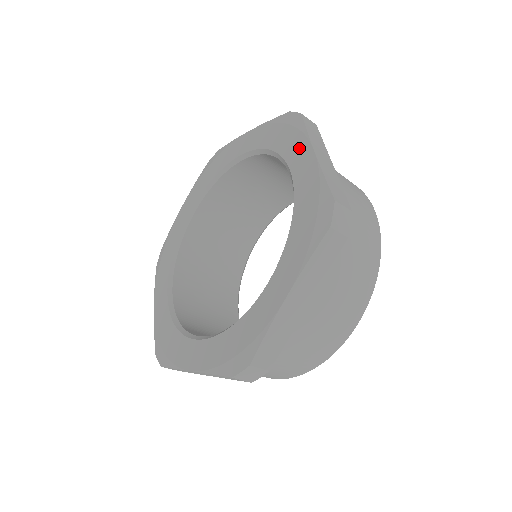
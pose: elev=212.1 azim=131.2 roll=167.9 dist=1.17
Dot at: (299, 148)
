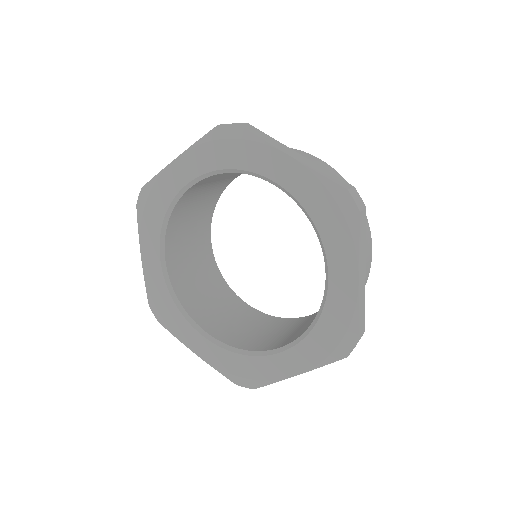
Dot at: (267, 158)
